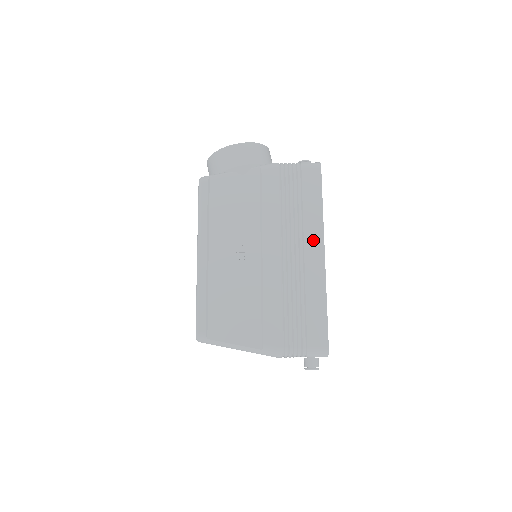
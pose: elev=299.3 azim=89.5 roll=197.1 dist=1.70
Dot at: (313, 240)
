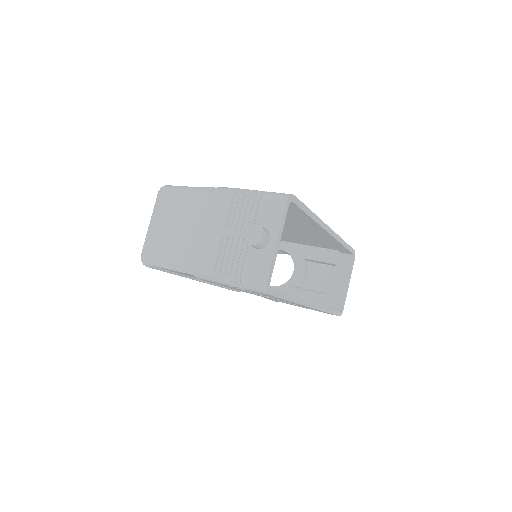
Dot at: occluded
